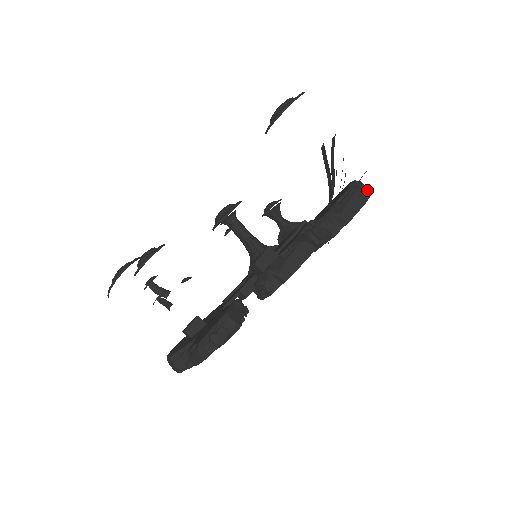
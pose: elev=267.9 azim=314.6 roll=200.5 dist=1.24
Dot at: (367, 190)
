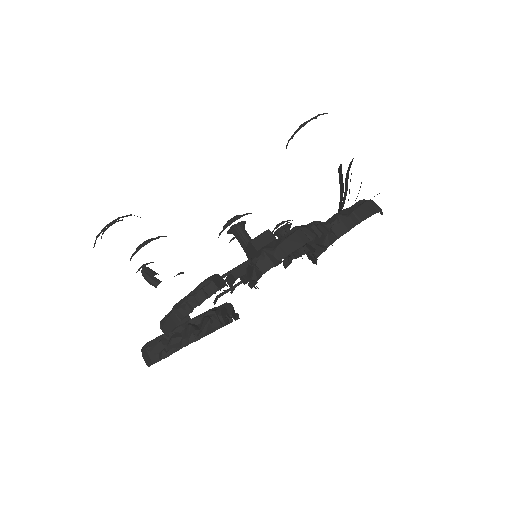
Dot at: occluded
